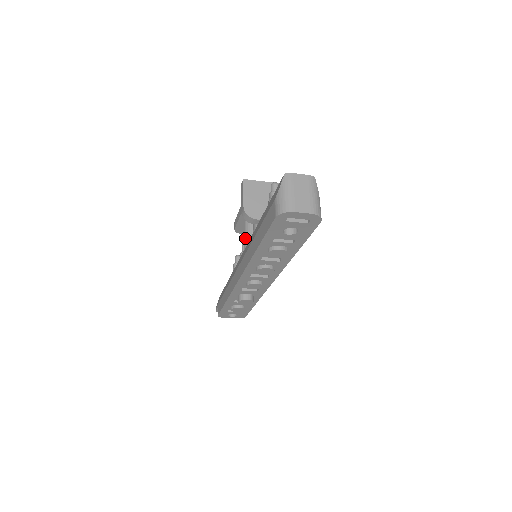
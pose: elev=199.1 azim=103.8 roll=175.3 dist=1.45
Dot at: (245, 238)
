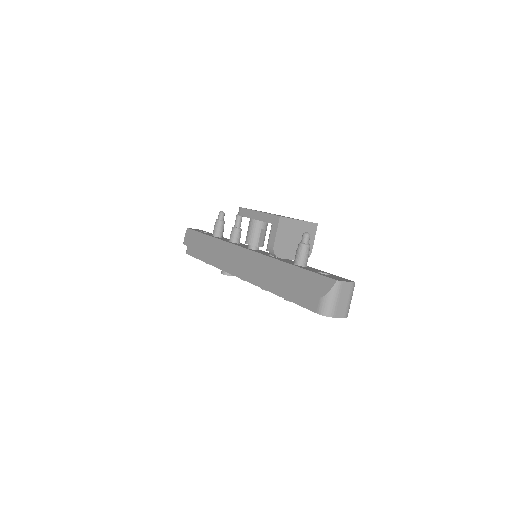
Dot at: (250, 236)
